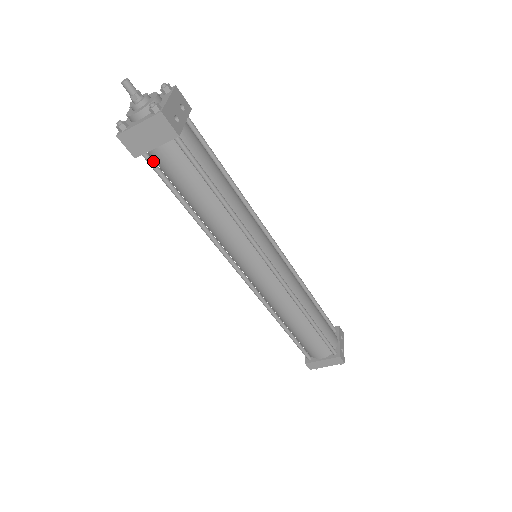
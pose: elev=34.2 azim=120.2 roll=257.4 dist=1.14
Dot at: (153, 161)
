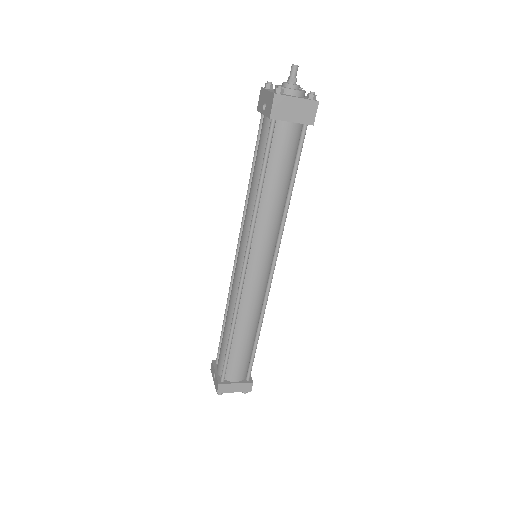
Dot at: (274, 130)
